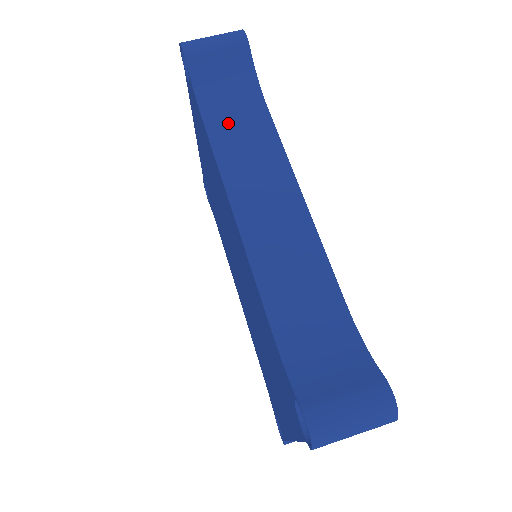
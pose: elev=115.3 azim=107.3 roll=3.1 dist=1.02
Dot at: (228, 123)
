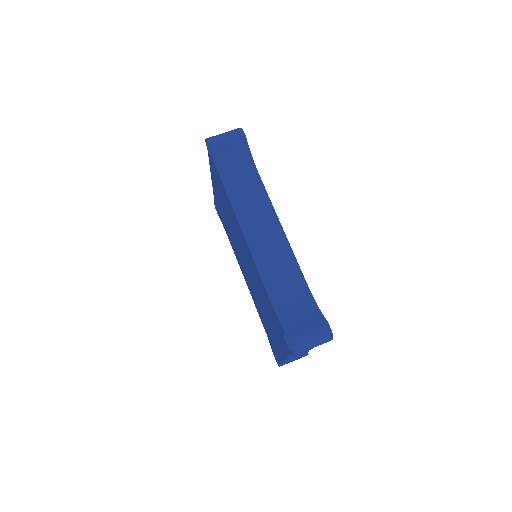
Dot at: (238, 186)
